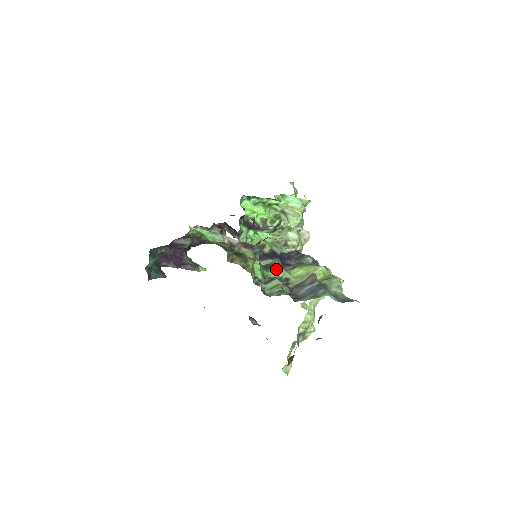
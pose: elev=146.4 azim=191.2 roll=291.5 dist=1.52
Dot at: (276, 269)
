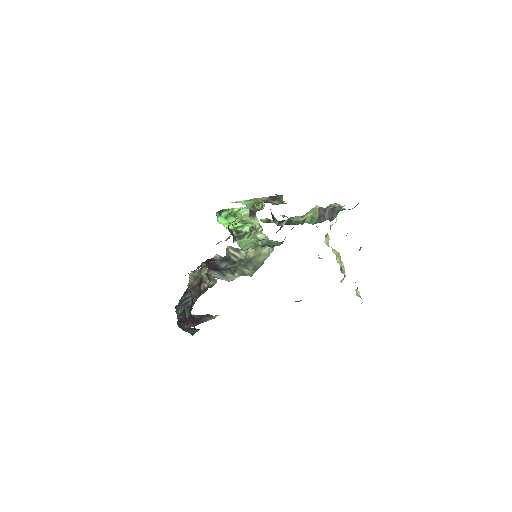
Dot at: (296, 219)
